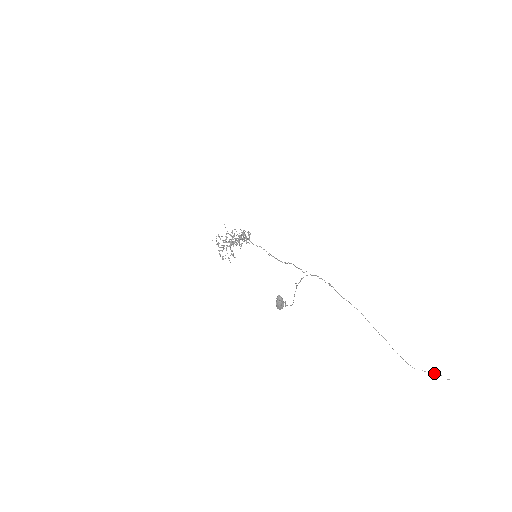
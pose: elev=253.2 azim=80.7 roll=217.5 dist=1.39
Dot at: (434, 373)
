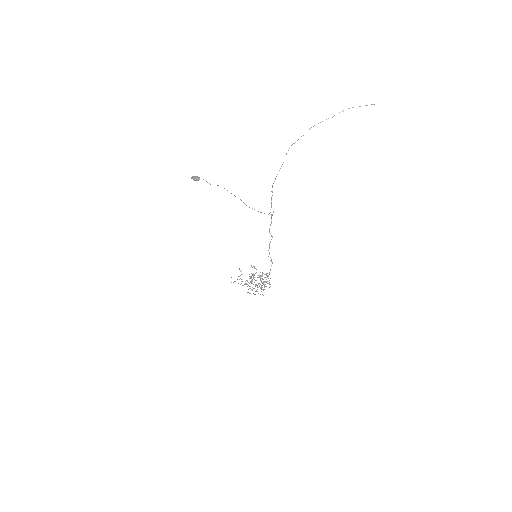
Dot at: occluded
